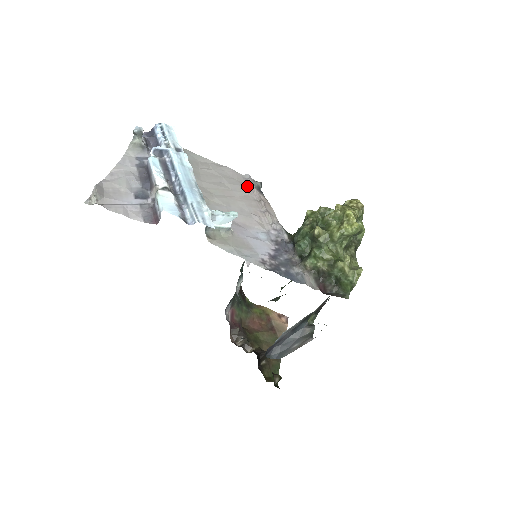
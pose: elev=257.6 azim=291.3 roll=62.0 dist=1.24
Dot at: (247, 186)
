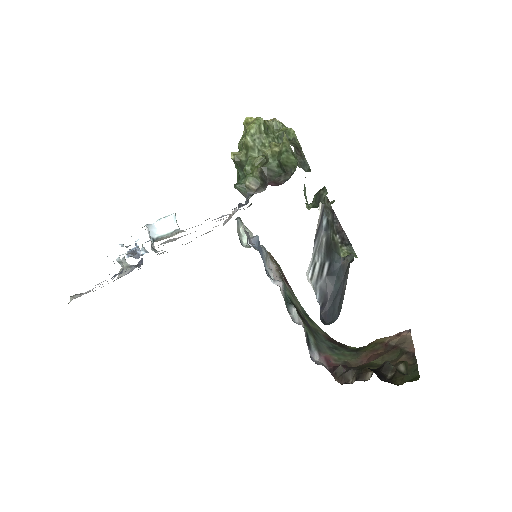
Dot at: occluded
